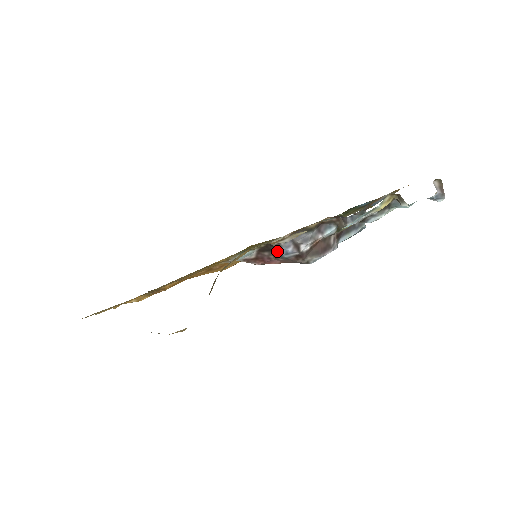
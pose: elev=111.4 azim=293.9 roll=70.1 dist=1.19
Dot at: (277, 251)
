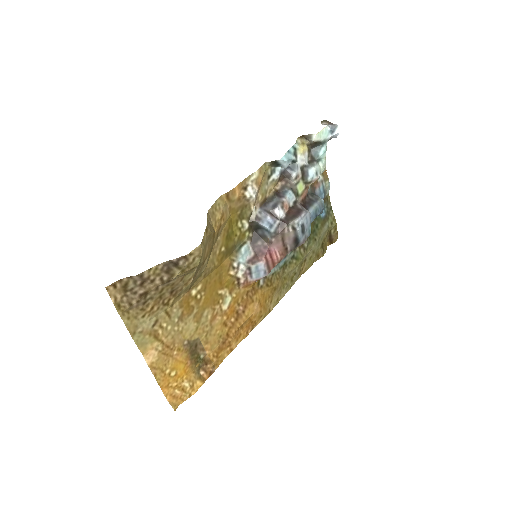
Dot at: (263, 231)
